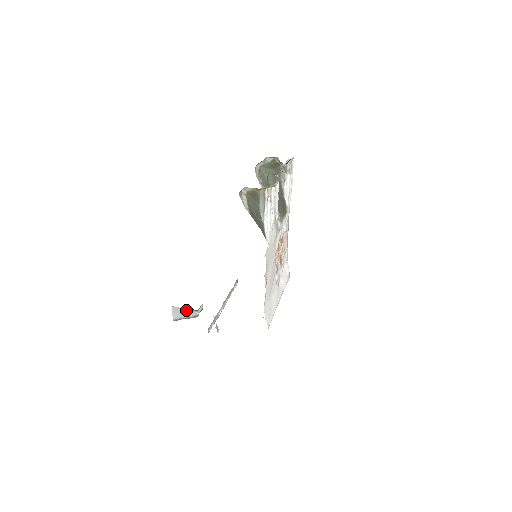
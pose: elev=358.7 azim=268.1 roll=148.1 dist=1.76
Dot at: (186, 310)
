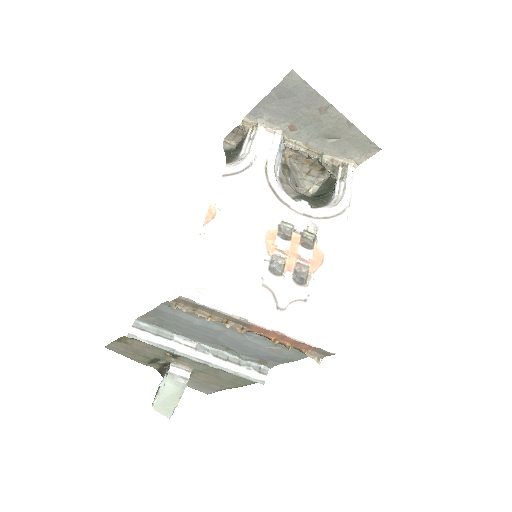
Dot at: occluded
